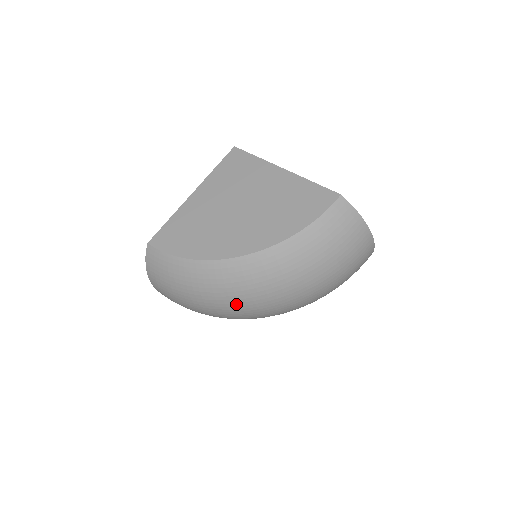
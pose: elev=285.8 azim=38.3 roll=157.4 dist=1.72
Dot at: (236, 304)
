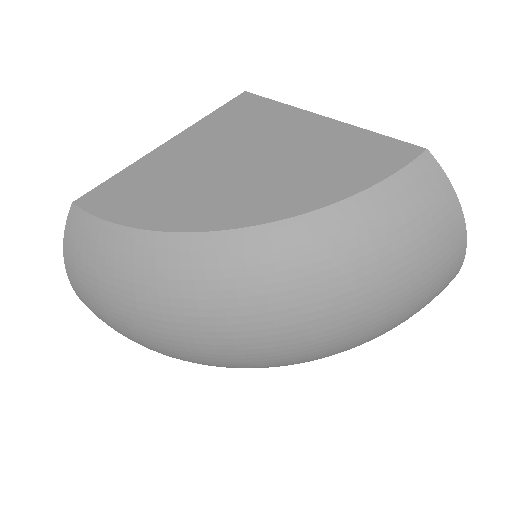
Dot at: (209, 327)
